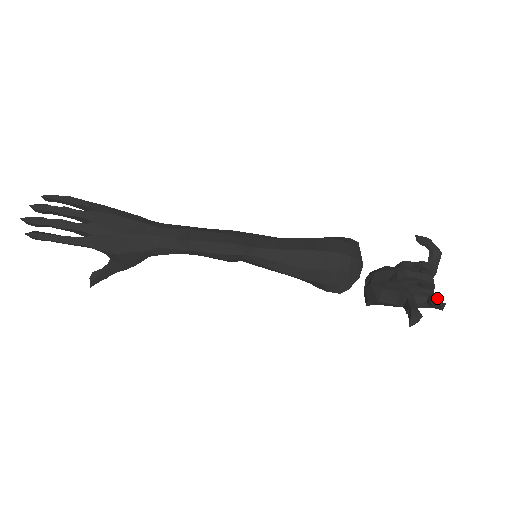
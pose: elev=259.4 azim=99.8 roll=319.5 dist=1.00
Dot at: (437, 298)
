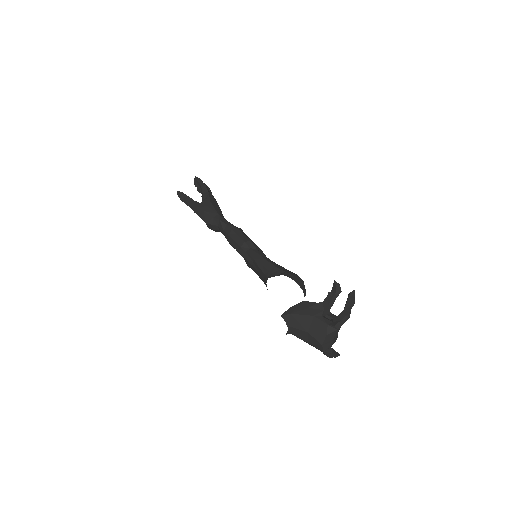
Dot at: (354, 296)
